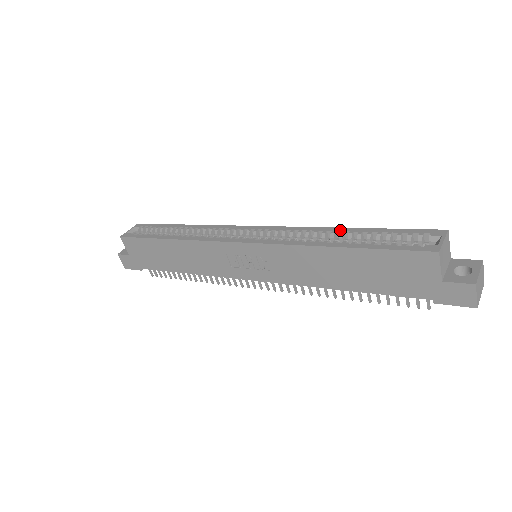
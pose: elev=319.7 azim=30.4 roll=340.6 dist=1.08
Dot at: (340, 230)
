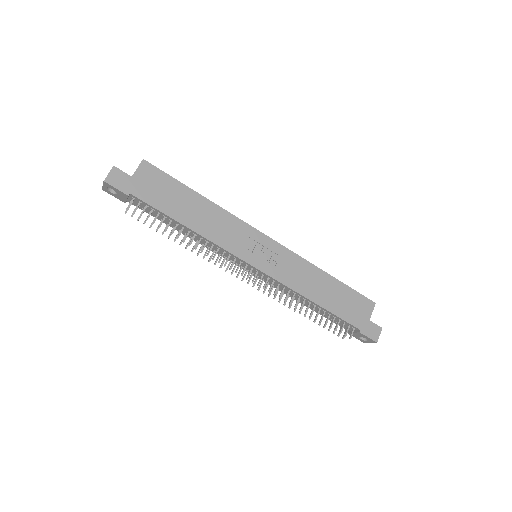
Dot at: occluded
